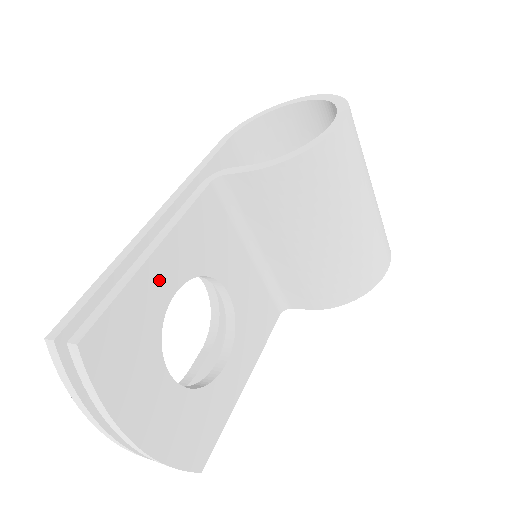
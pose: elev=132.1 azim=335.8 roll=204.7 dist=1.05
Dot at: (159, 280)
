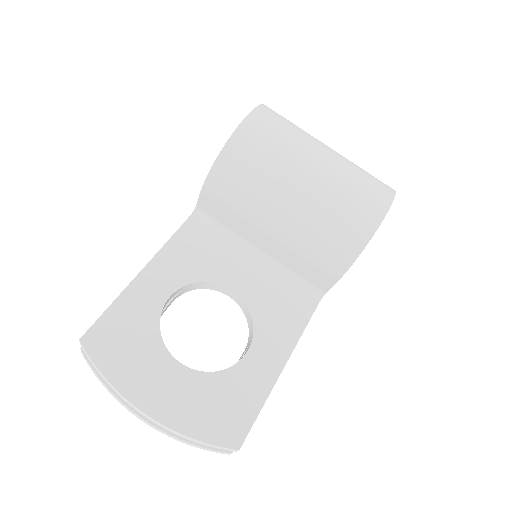
Dot at: (149, 291)
